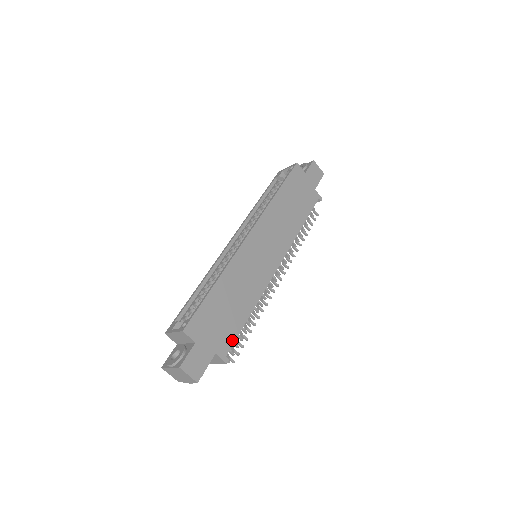
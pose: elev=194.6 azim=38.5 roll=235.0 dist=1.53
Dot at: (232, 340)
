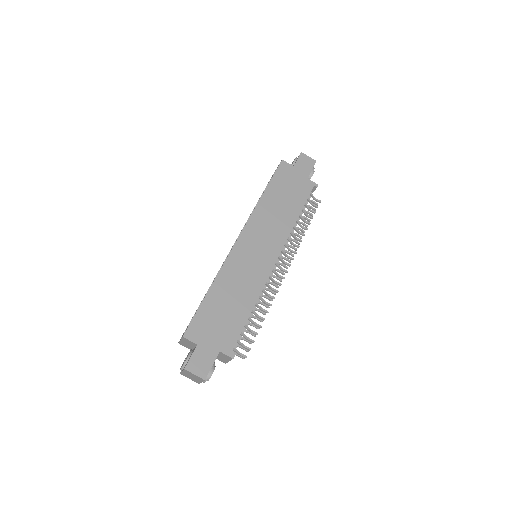
Dot at: (236, 337)
